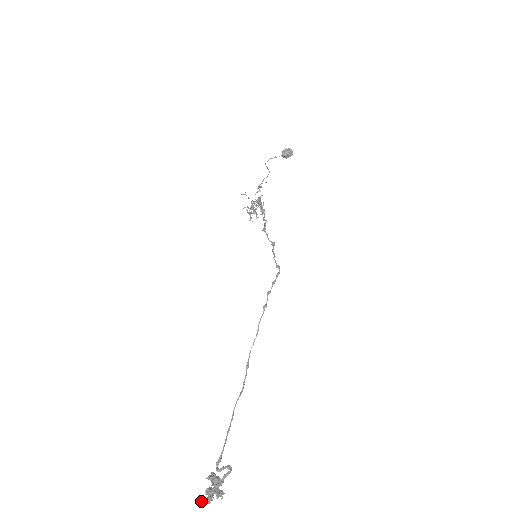
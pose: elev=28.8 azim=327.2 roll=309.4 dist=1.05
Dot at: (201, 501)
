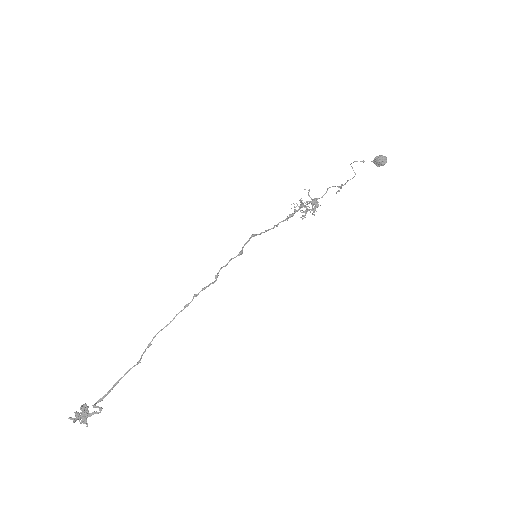
Dot at: (70, 417)
